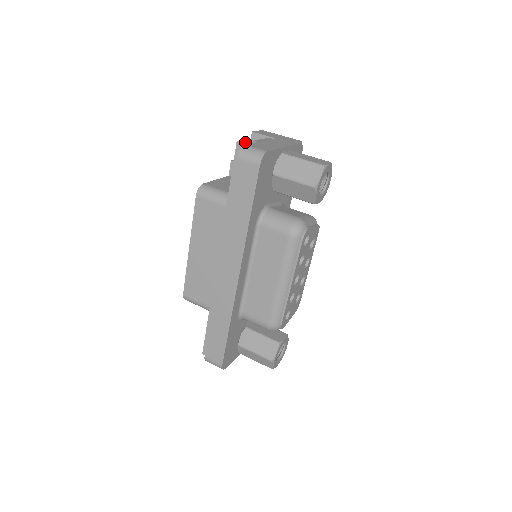
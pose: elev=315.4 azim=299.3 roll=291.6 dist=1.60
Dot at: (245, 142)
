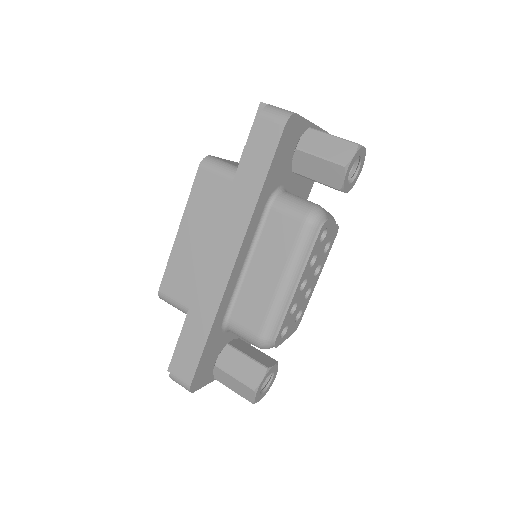
Dot at: occluded
